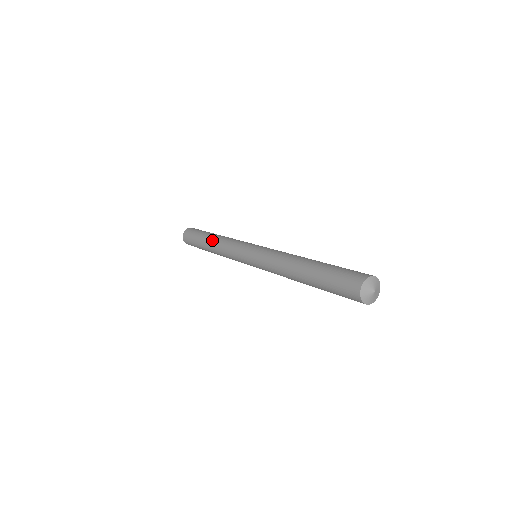
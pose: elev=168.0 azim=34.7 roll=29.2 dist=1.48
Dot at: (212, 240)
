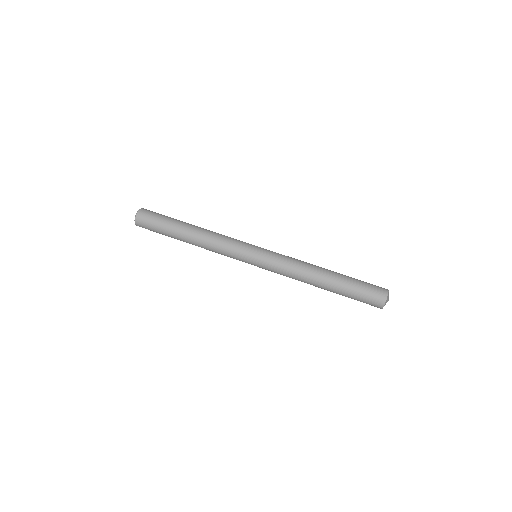
Dot at: (193, 236)
